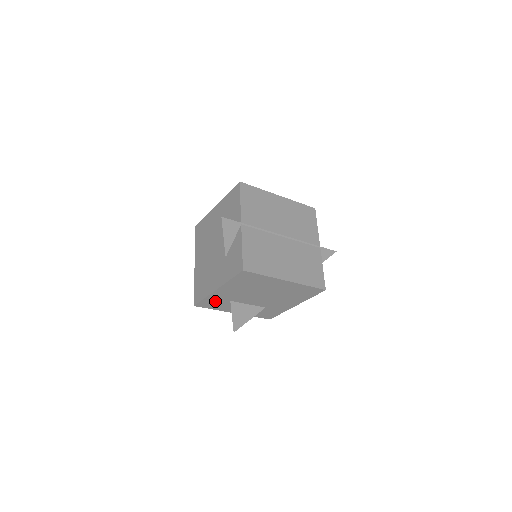
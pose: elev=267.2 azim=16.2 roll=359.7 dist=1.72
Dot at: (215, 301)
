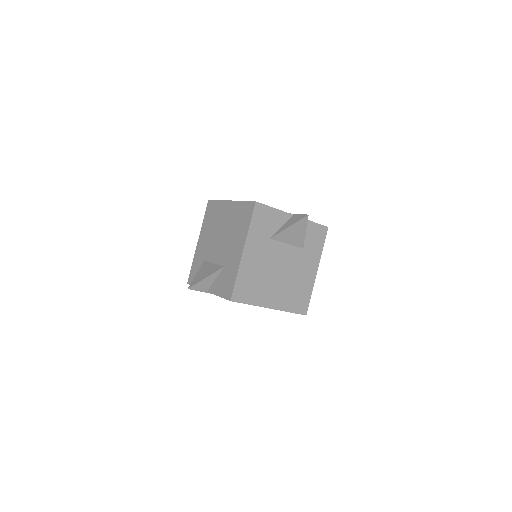
Dot at: (197, 267)
